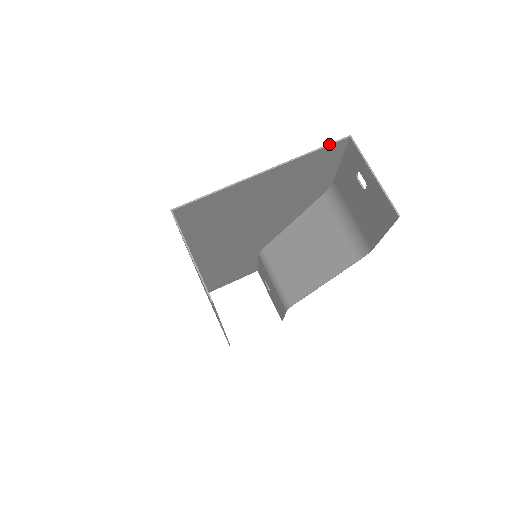
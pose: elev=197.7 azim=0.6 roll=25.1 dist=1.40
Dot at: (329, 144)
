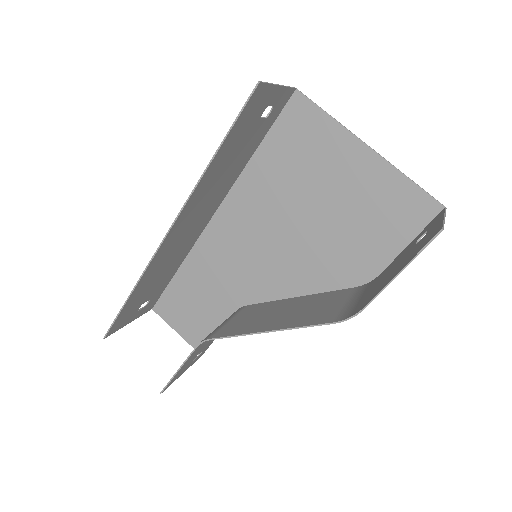
Dot at: occluded
